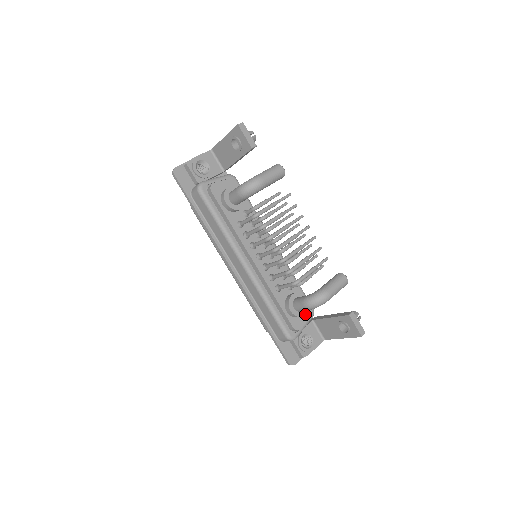
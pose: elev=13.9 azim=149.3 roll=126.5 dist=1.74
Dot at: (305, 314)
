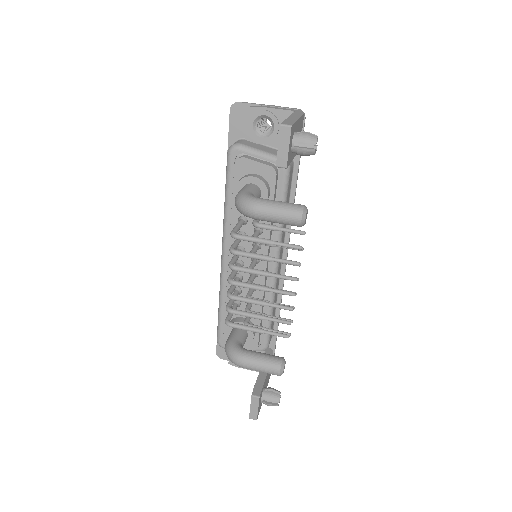
Dot at: occluded
